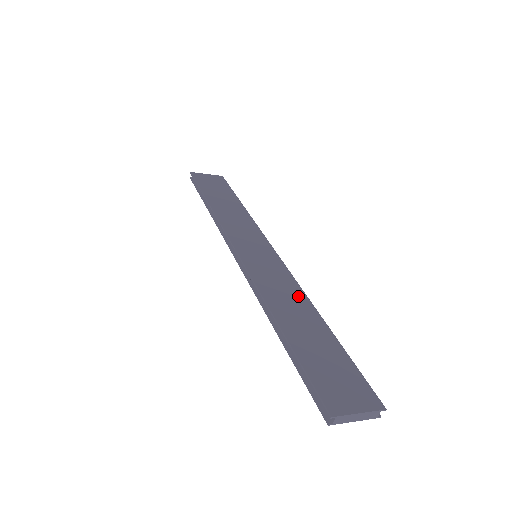
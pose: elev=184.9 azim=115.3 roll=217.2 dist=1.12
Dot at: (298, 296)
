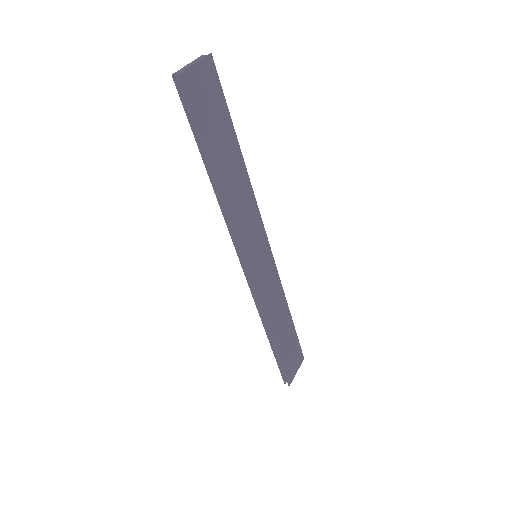
Dot at: (280, 297)
